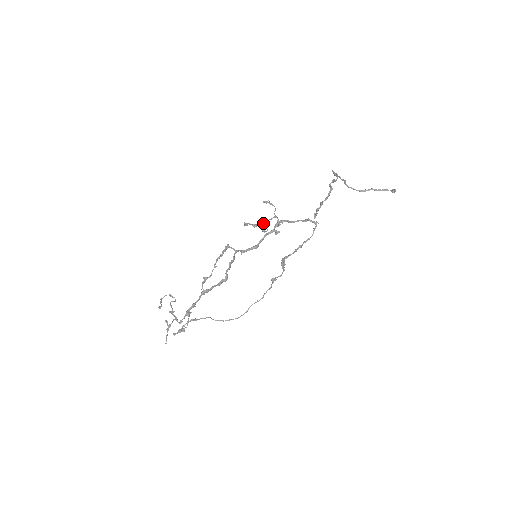
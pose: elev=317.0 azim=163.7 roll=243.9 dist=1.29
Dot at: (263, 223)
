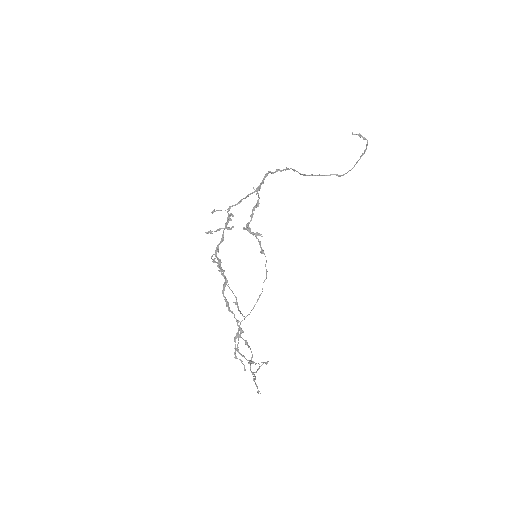
Dot at: (226, 226)
